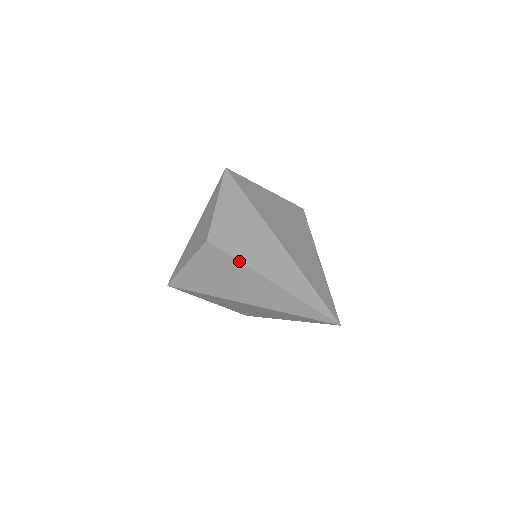
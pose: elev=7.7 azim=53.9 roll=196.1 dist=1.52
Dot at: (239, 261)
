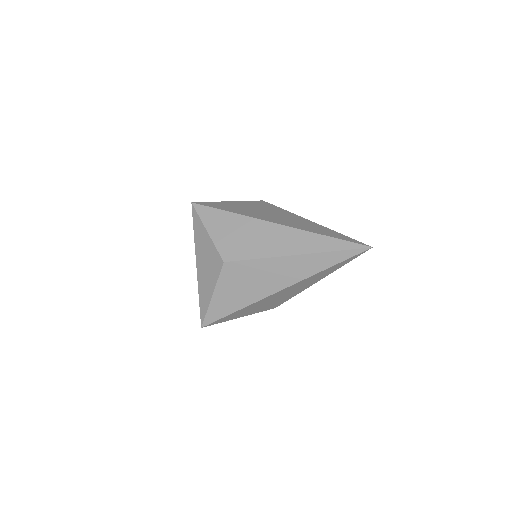
Dot at: (263, 258)
